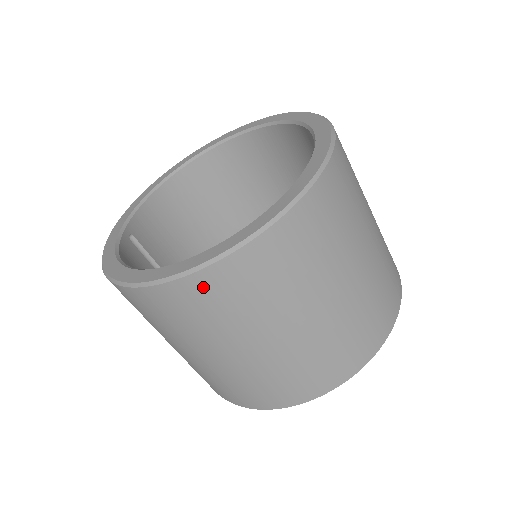
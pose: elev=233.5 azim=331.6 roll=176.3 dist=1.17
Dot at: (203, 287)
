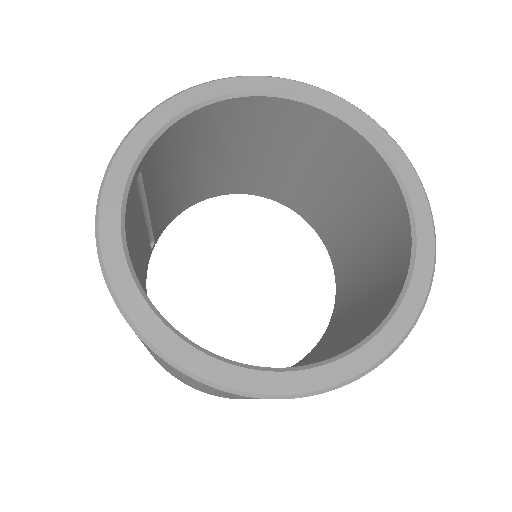
Dot at: (222, 391)
